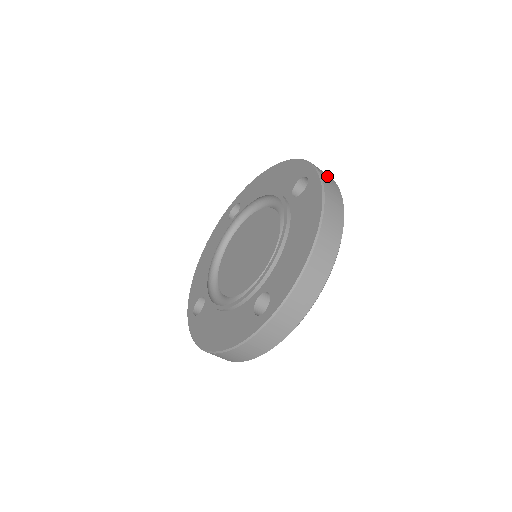
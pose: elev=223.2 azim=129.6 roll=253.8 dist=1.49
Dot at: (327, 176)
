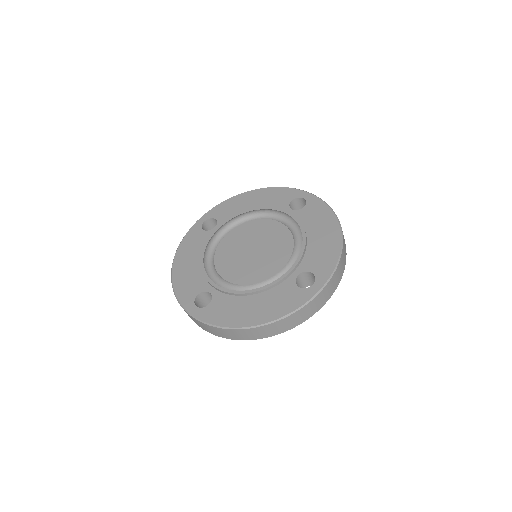
Dot at: occluded
